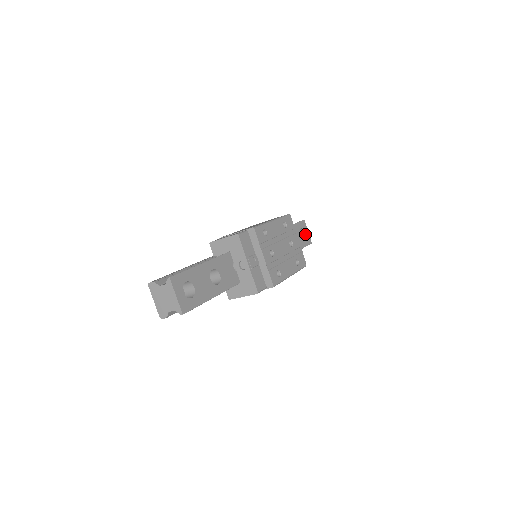
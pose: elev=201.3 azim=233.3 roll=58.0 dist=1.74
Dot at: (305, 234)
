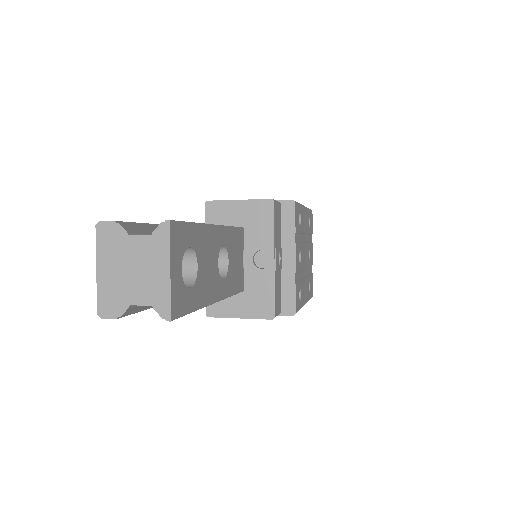
Dot at: occluded
